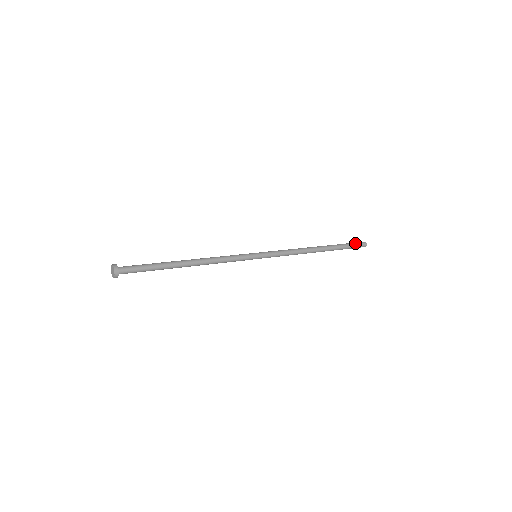
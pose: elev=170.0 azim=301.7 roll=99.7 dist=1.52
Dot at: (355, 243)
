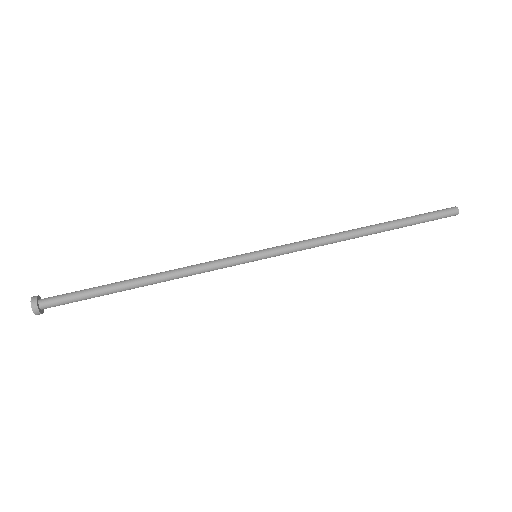
Dot at: (438, 217)
